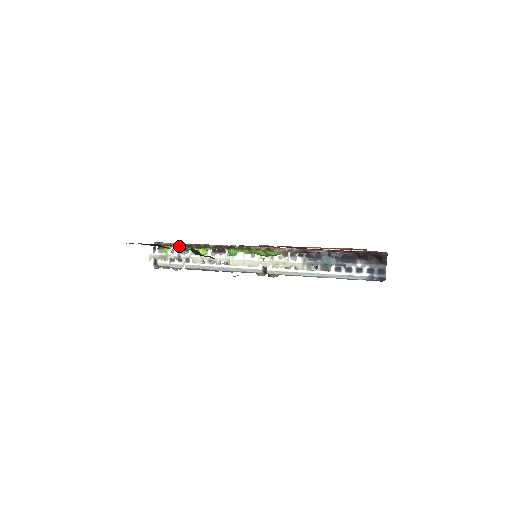
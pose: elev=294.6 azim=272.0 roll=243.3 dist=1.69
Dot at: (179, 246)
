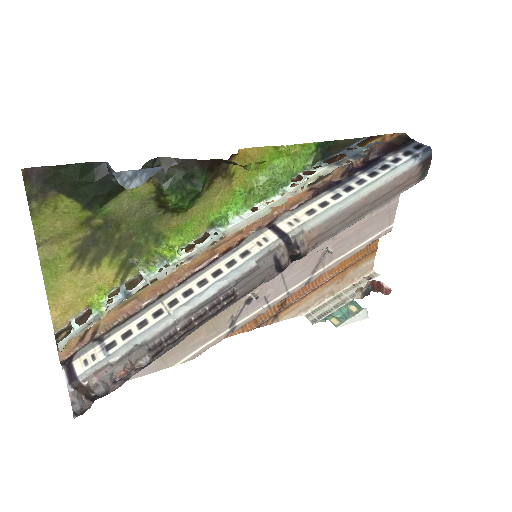
Dot at: (124, 249)
